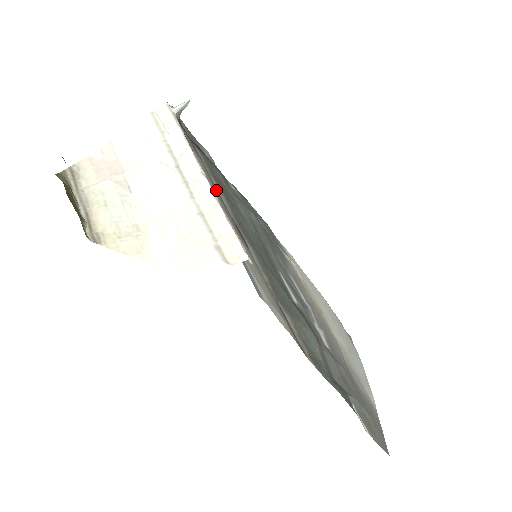
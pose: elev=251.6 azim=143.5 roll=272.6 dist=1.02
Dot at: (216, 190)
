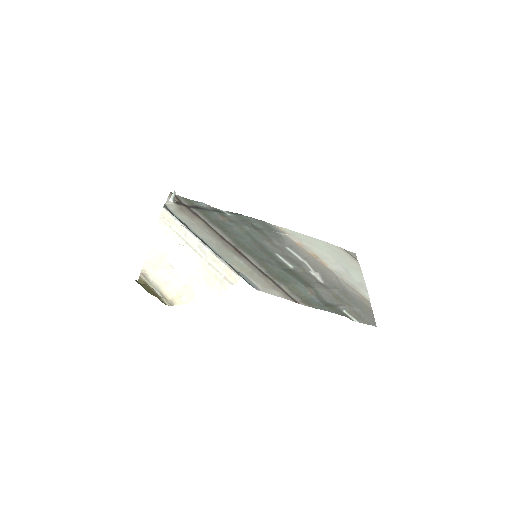
Dot at: (215, 234)
